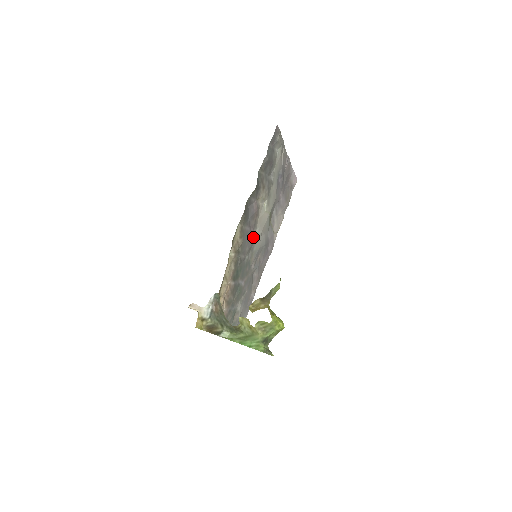
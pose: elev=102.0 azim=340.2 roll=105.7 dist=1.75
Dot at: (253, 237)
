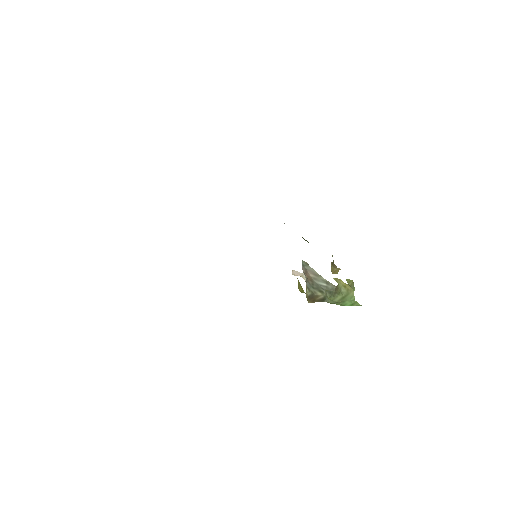
Dot at: occluded
